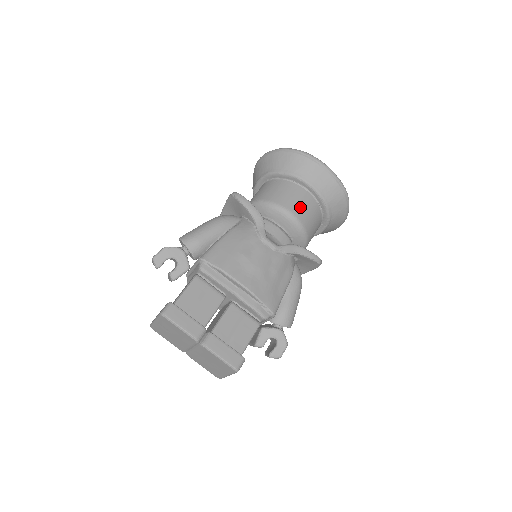
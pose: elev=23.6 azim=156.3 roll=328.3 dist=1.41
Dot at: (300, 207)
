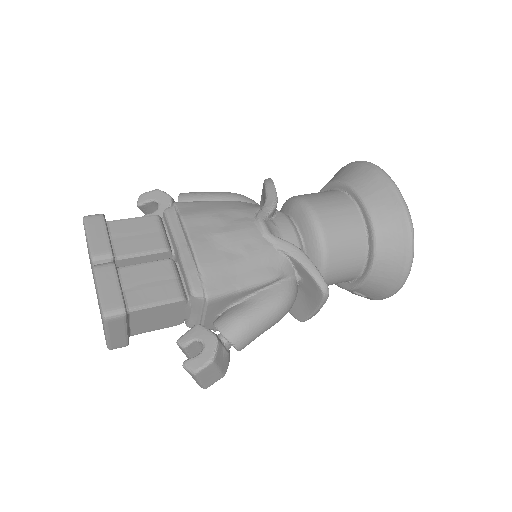
Dot at: (332, 213)
